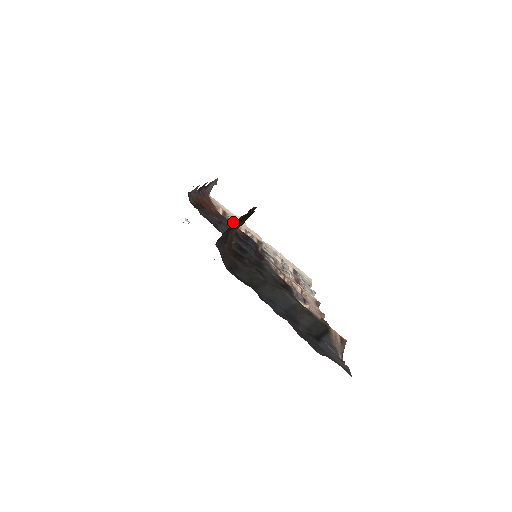
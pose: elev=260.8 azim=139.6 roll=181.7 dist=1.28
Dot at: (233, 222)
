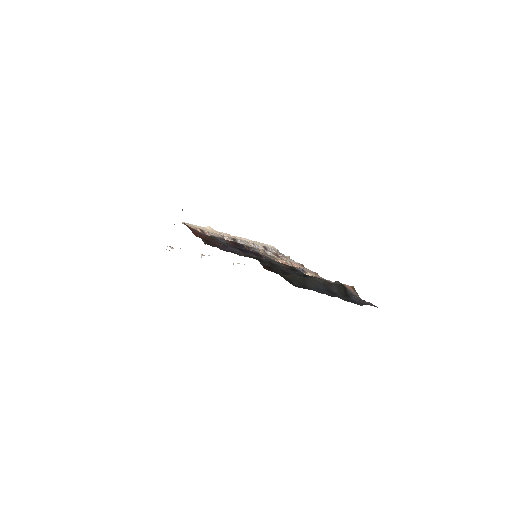
Dot at: (216, 236)
